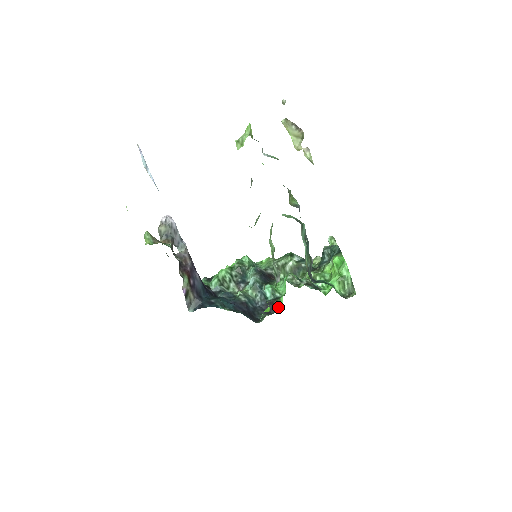
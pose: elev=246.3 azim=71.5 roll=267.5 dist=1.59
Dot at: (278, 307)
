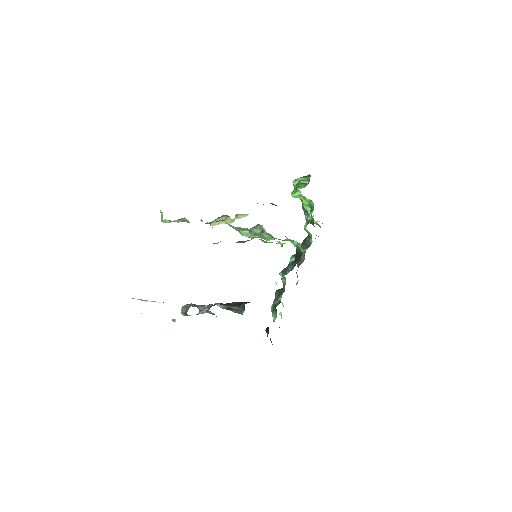
Dot at: (298, 247)
